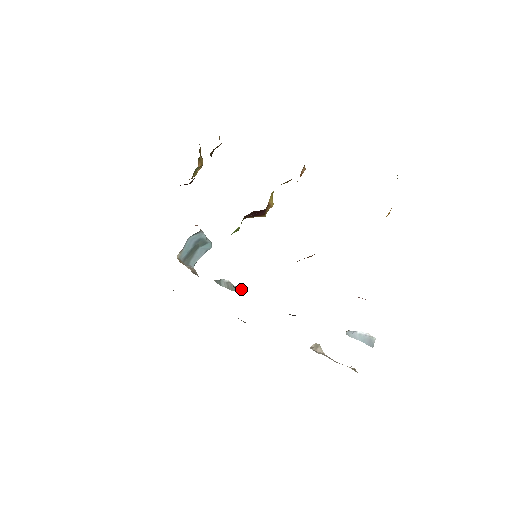
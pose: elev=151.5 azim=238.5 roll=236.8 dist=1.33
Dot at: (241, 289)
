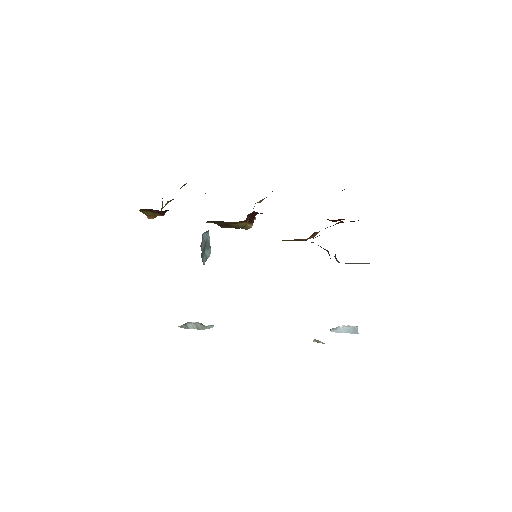
Dot at: (213, 326)
